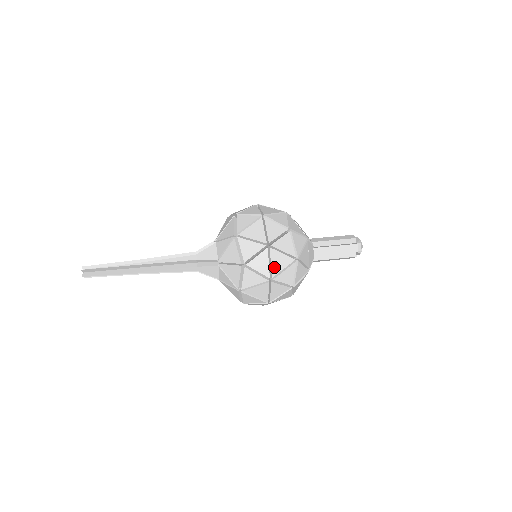
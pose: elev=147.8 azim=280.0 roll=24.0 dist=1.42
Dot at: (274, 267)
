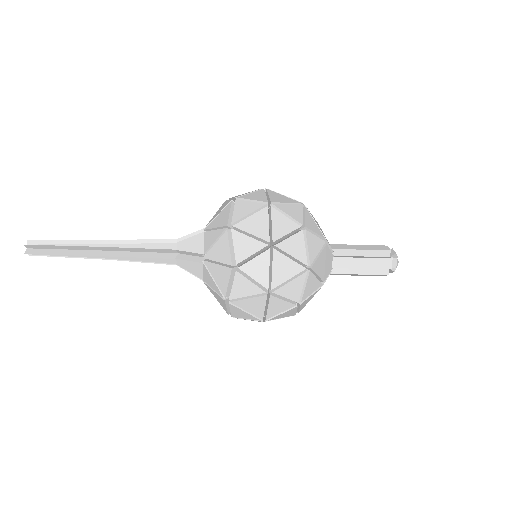
Dot at: (273, 199)
